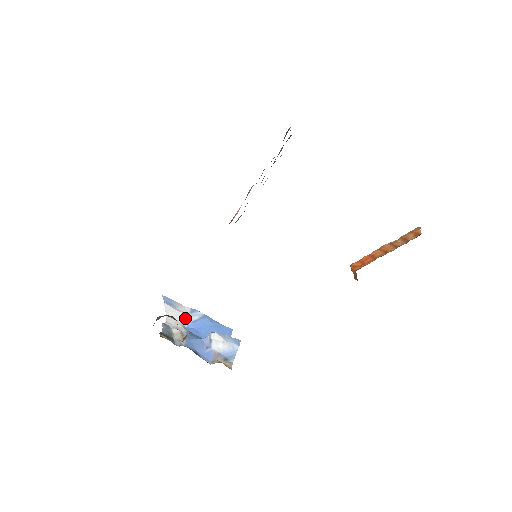
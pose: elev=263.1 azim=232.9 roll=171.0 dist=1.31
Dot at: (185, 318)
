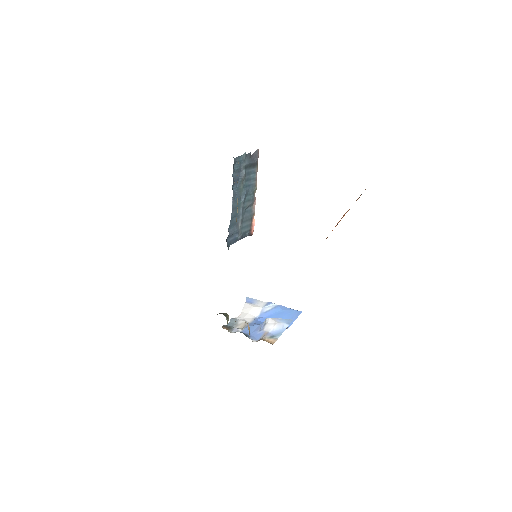
Dot at: (258, 311)
